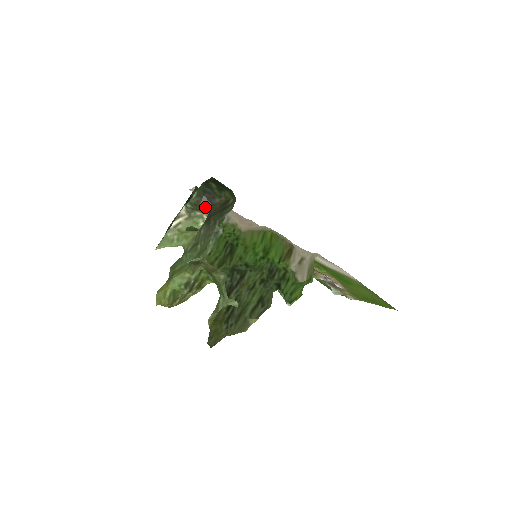
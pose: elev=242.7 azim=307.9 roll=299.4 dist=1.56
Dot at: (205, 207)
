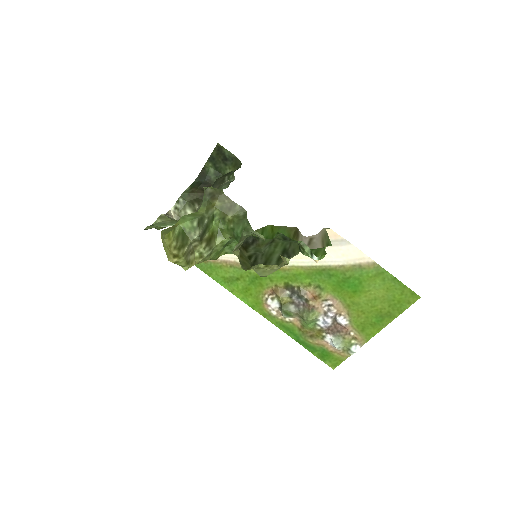
Dot at: (201, 195)
